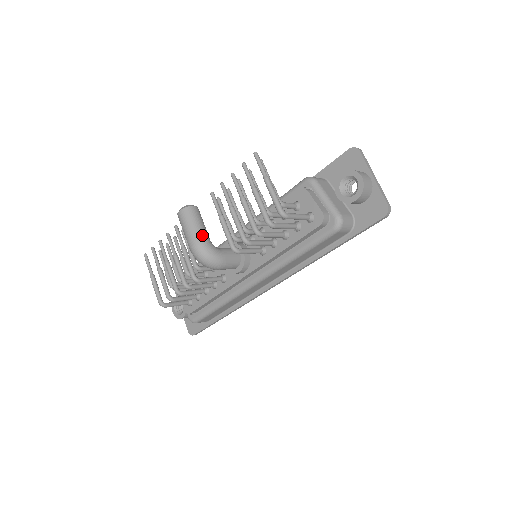
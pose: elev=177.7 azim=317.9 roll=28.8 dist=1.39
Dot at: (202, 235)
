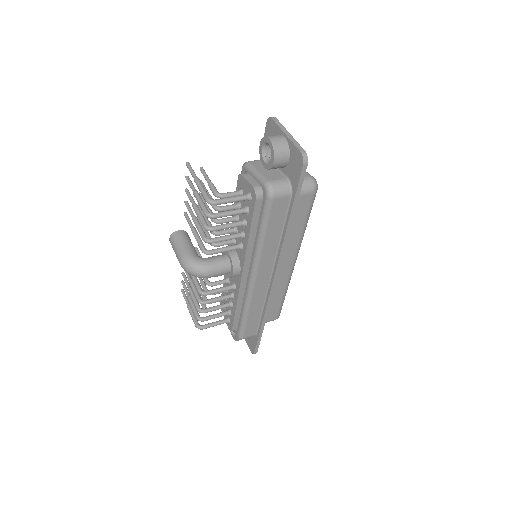
Dot at: (185, 251)
